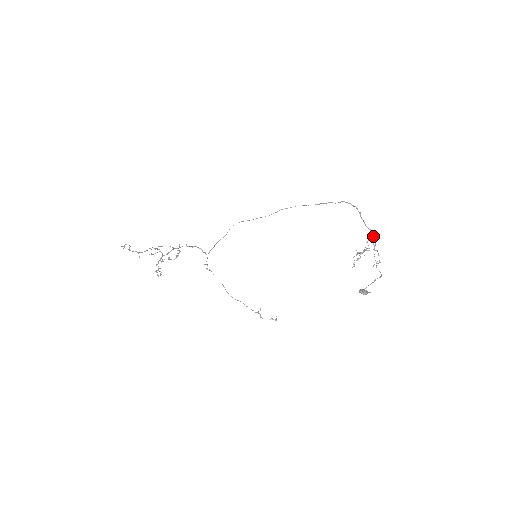
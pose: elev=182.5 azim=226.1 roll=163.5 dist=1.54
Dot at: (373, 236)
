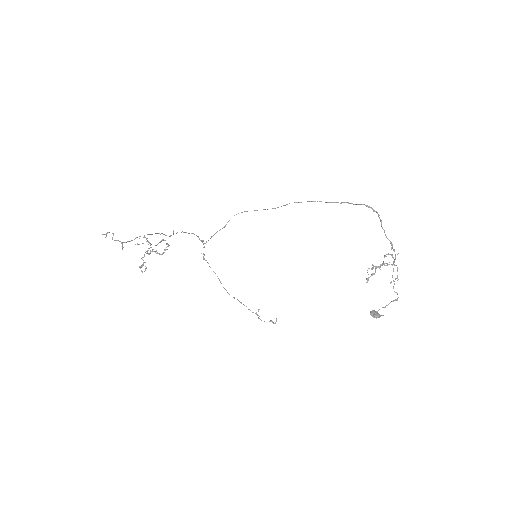
Dot at: (394, 249)
